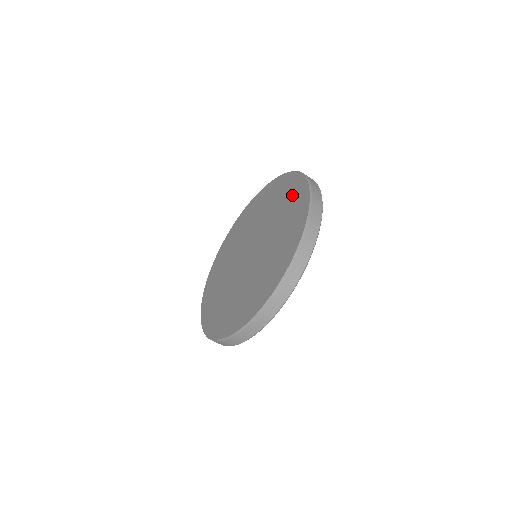
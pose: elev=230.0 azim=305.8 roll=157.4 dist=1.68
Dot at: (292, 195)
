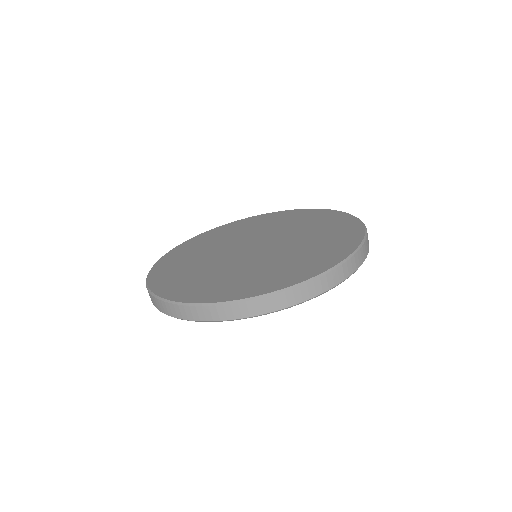
Dot at: (331, 221)
